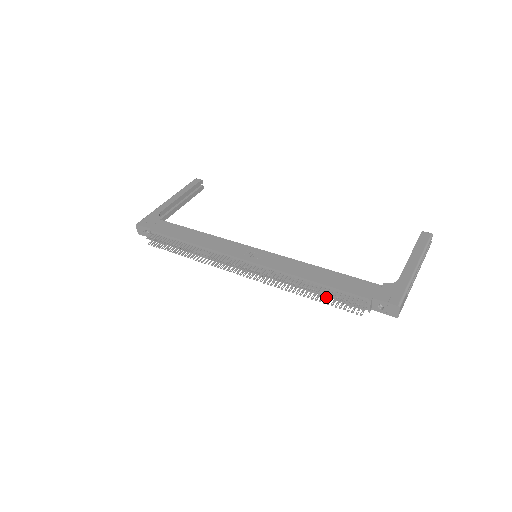
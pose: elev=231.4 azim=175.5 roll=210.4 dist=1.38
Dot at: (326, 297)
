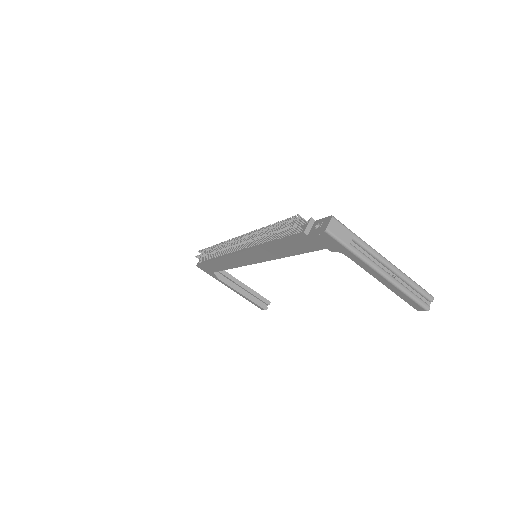
Dot at: (279, 234)
